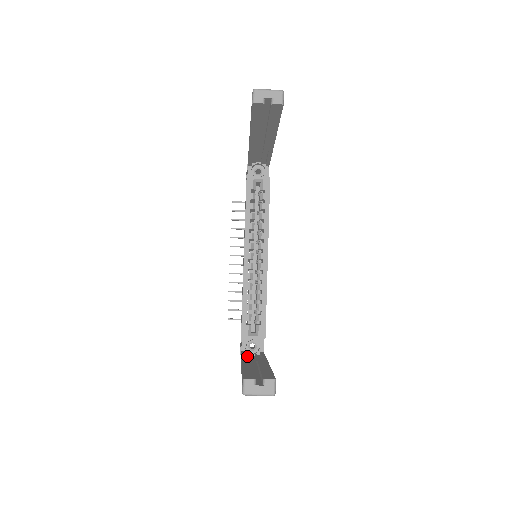
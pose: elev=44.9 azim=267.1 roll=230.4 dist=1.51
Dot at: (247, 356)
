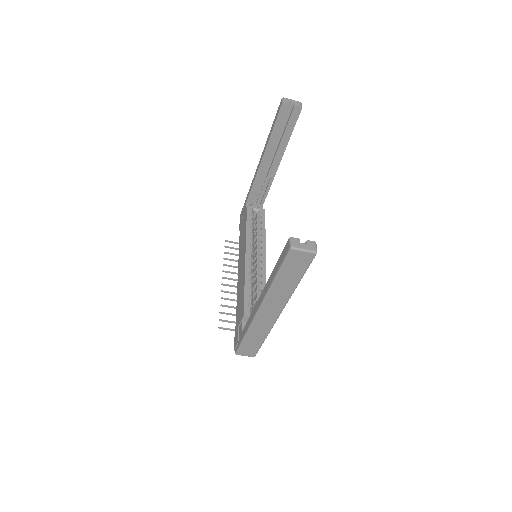
Dot at: occluded
